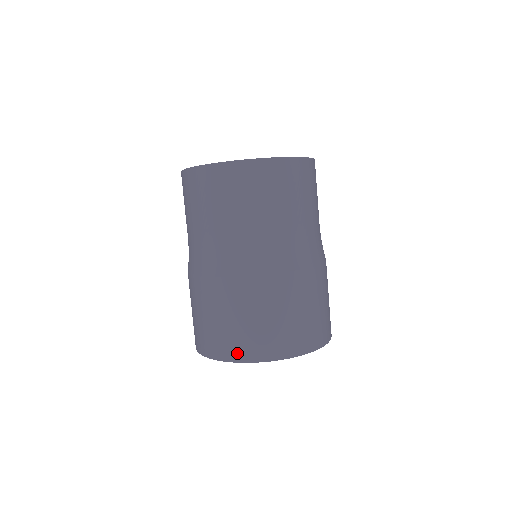
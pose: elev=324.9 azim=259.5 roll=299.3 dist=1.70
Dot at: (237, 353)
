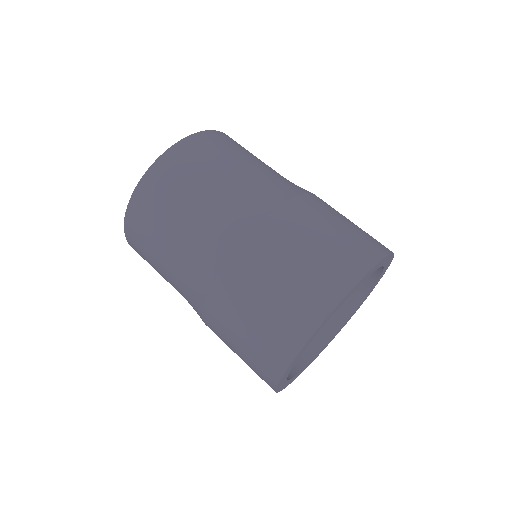
Dot at: (366, 256)
